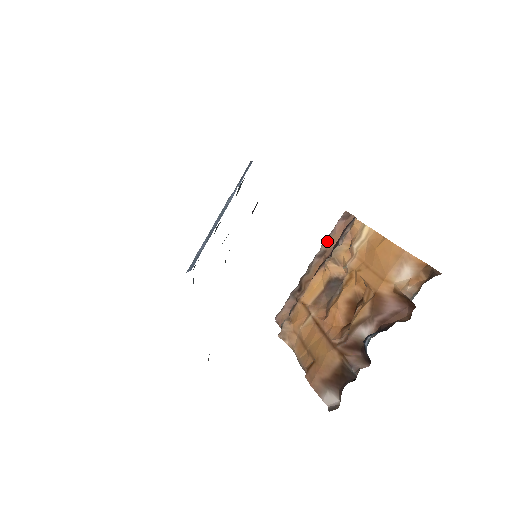
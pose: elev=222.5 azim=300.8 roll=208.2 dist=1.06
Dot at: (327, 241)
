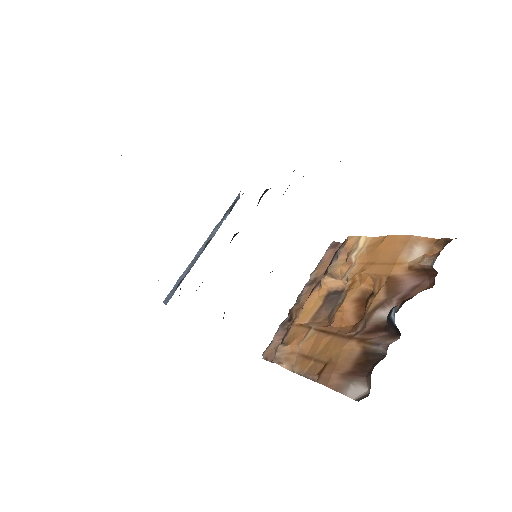
Dot at: (317, 269)
